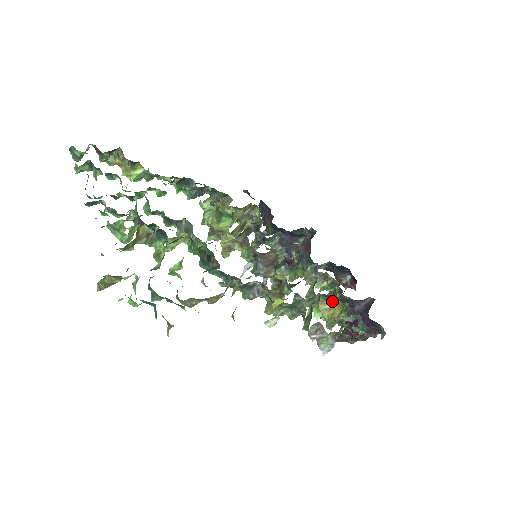
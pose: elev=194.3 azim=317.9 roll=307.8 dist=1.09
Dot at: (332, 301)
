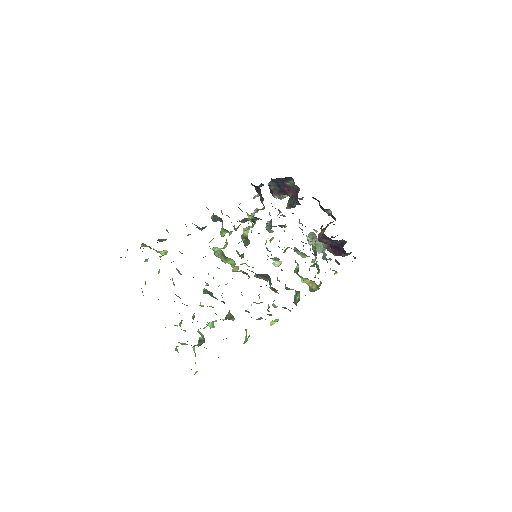
Dot at: (310, 280)
